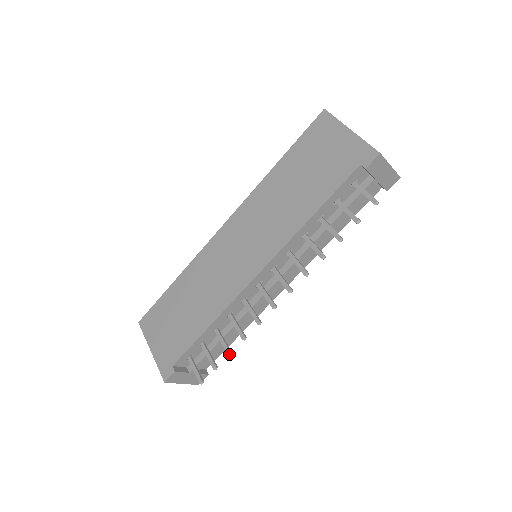
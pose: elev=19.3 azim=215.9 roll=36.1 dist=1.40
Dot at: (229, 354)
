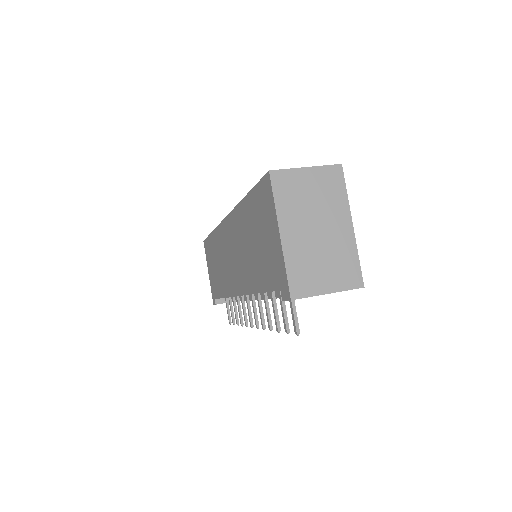
Dot at: occluded
